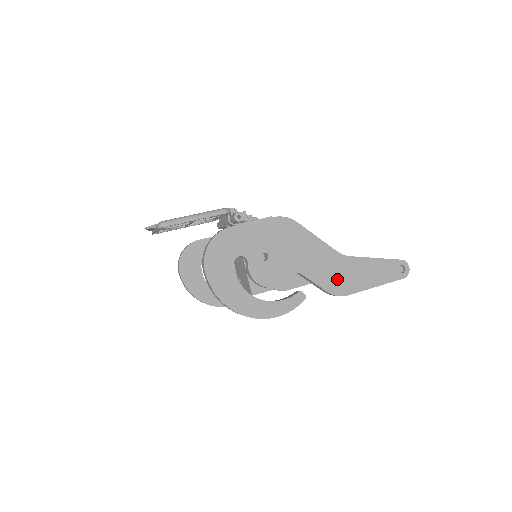
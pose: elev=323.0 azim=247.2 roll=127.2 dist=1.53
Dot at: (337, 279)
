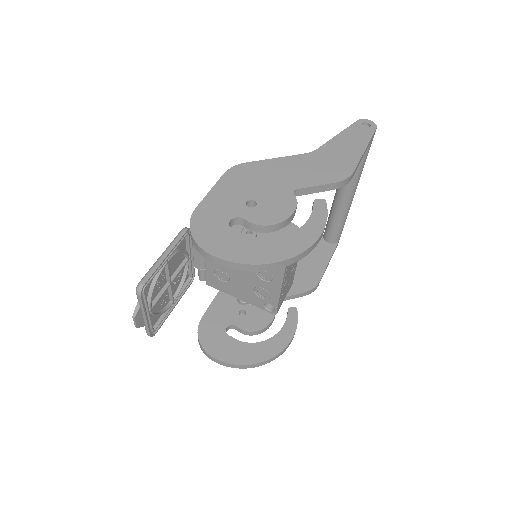
Dot at: (330, 169)
